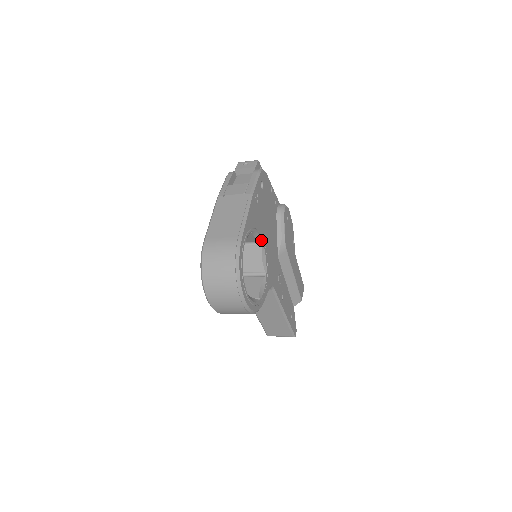
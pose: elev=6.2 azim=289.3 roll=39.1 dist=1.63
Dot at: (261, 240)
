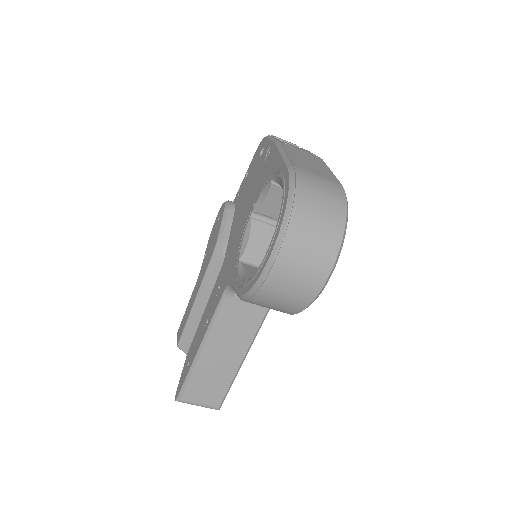
Dot at: occluded
